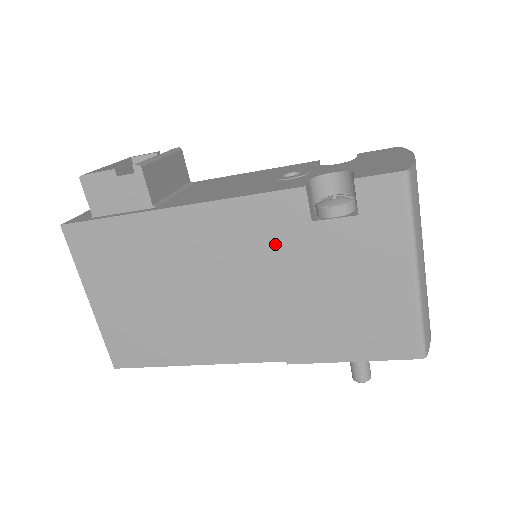
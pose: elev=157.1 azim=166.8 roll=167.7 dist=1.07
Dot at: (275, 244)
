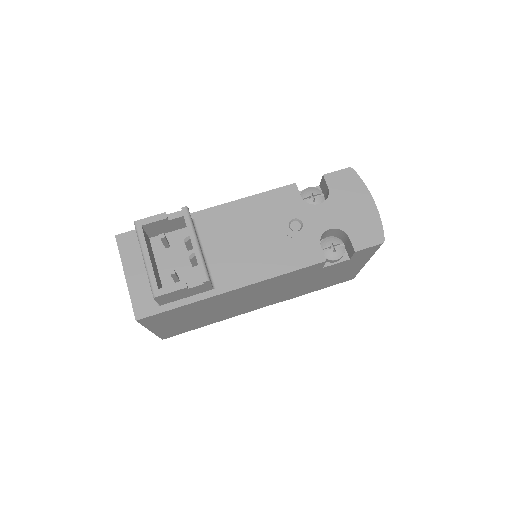
Dot at: (296, 279)
